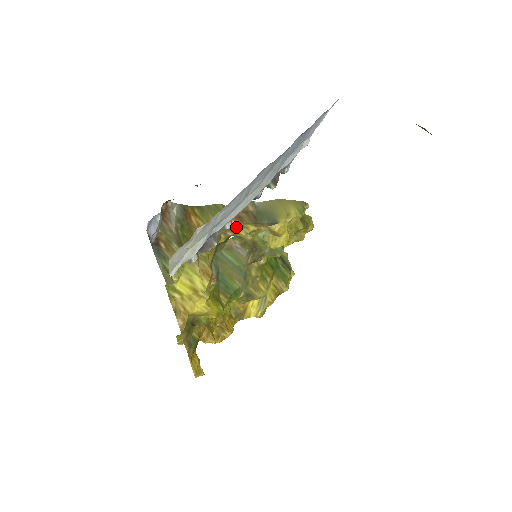
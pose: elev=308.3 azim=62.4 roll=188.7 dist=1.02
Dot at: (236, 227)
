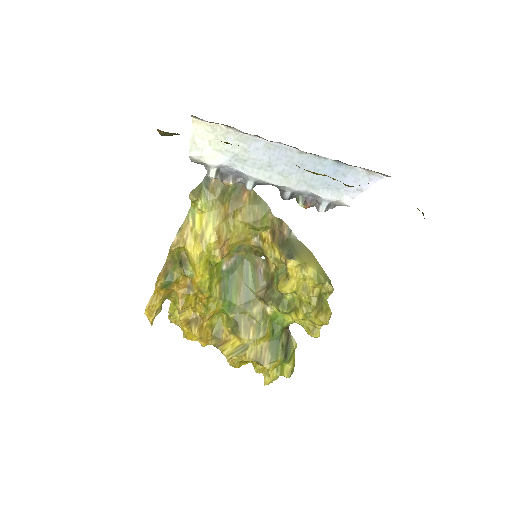
Dot at: (268, 242)
